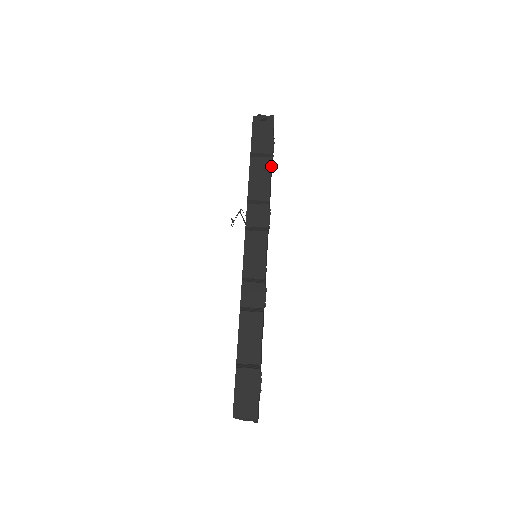
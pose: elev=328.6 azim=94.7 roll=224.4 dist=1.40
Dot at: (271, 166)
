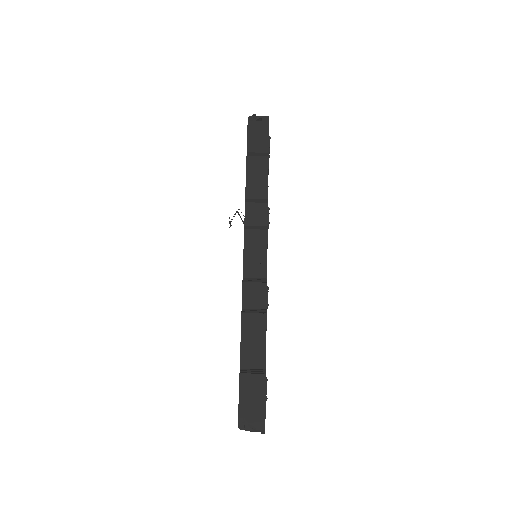
Dot at: (268, 165)
